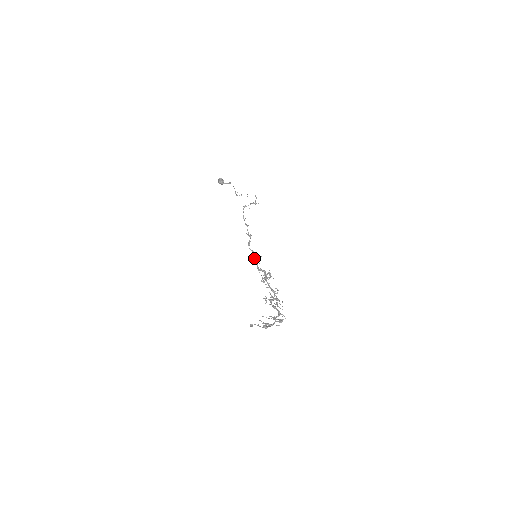
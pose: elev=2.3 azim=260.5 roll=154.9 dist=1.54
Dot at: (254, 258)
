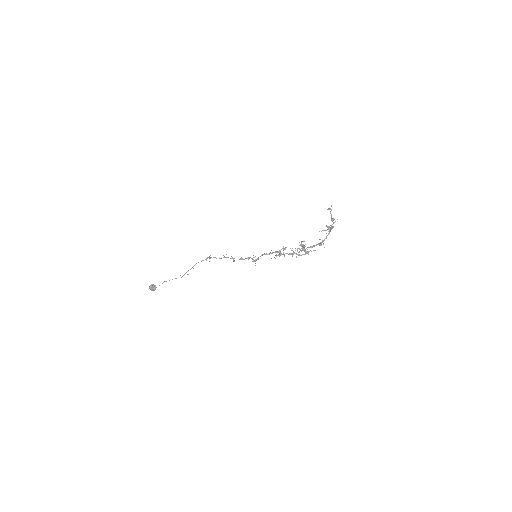
Dot at: (254, 261)
